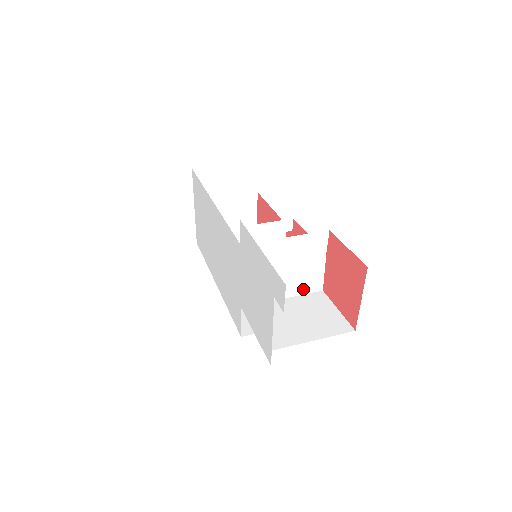
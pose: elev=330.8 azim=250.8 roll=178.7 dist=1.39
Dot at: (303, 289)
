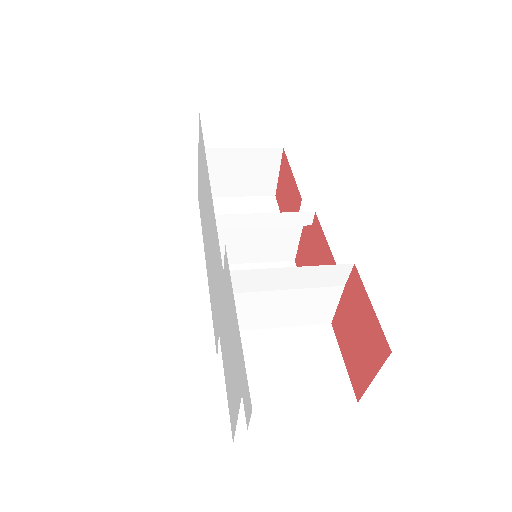
Dot at: (305, 320)
